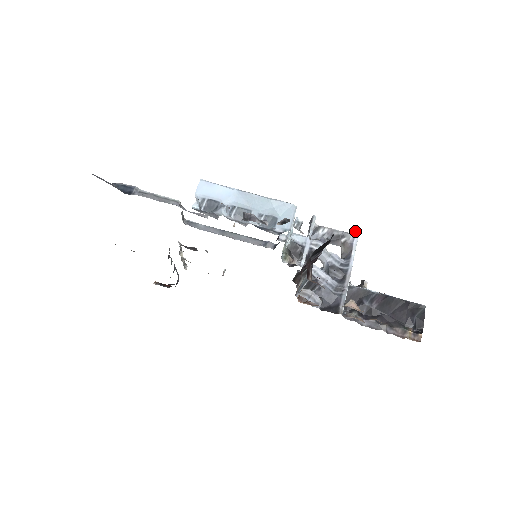
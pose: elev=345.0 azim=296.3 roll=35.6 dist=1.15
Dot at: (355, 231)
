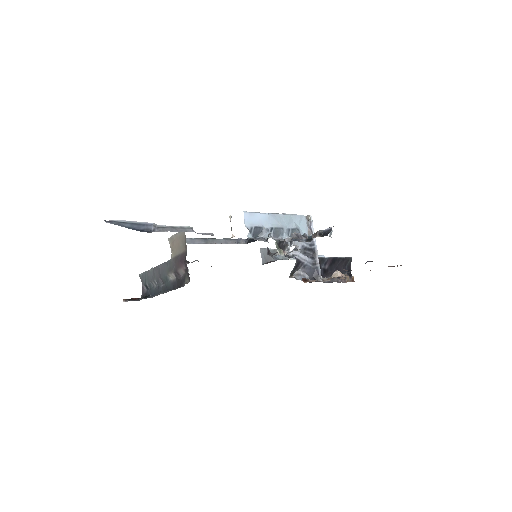
Dot at: (308, 217)
